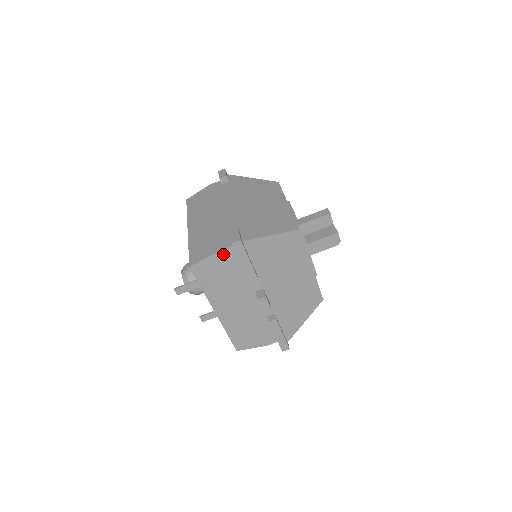
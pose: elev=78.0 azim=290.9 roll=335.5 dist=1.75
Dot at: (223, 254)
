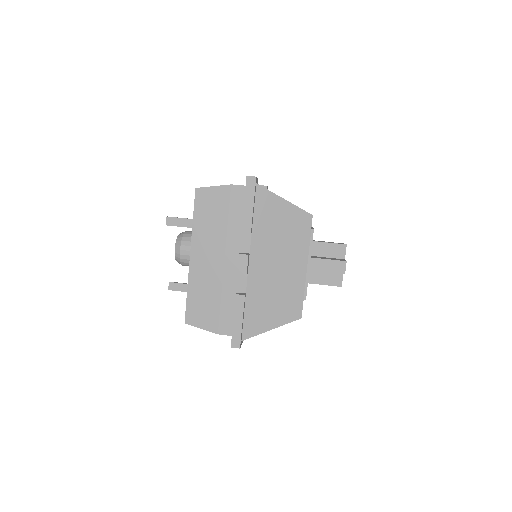
Dot at: (232, 190)
